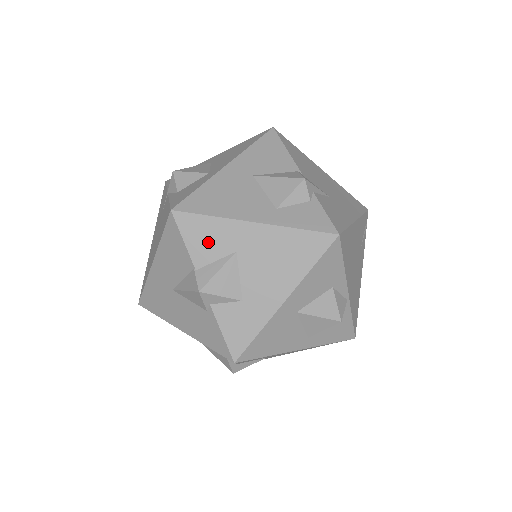
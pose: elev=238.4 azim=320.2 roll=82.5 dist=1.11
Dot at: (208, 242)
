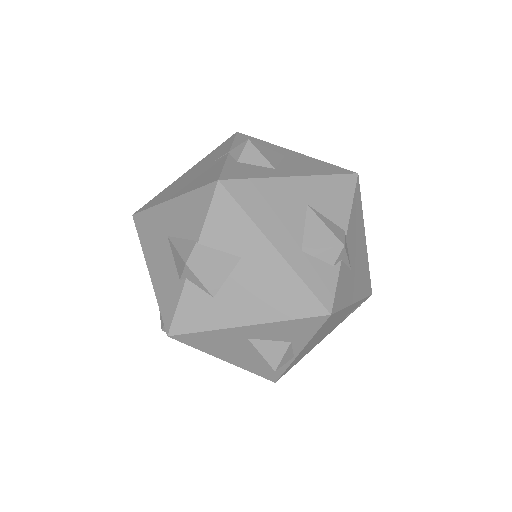
Dot at: (226, 231)
